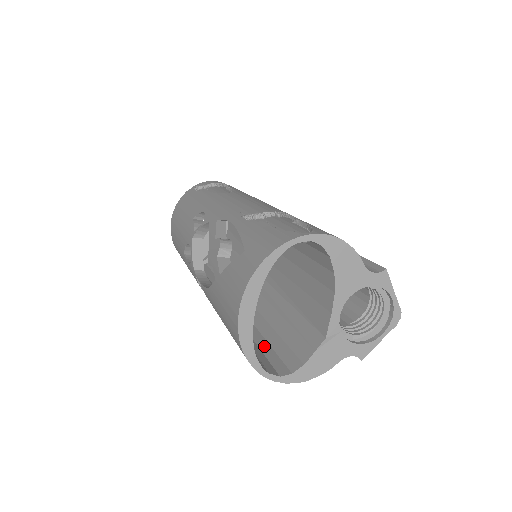
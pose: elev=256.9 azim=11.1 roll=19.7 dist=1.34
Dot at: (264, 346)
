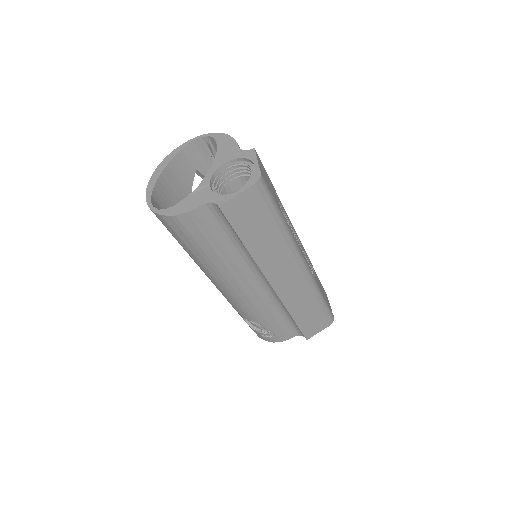
Dot at: occluded
